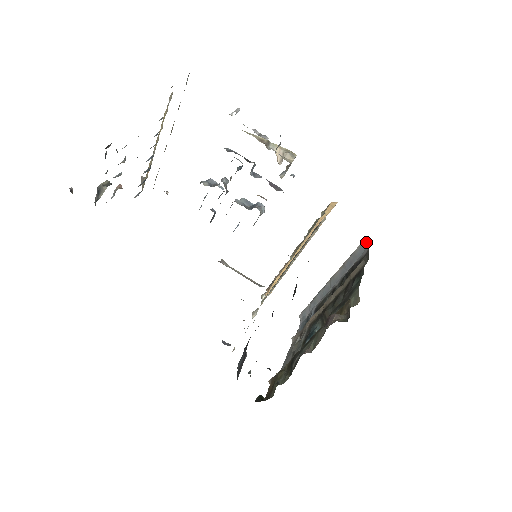
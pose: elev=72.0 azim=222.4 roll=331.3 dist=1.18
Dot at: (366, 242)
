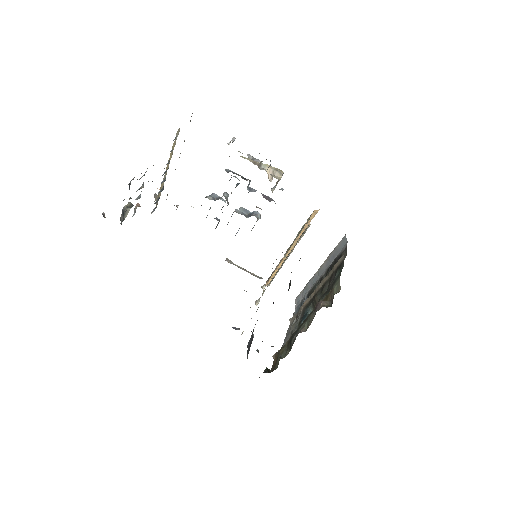
Dot at: (345, 239)
